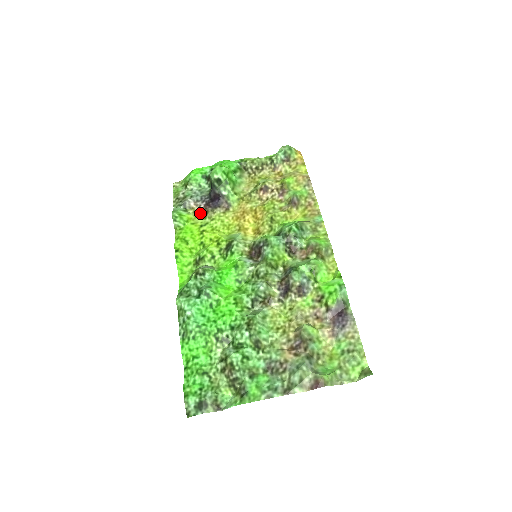
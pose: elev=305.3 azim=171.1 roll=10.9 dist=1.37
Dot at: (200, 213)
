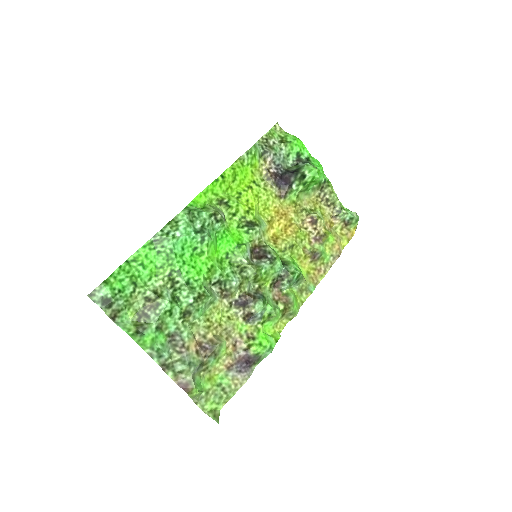
Dot at: (265, 172)
